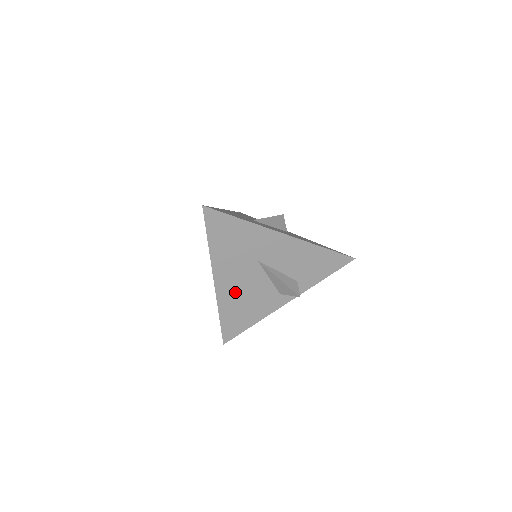
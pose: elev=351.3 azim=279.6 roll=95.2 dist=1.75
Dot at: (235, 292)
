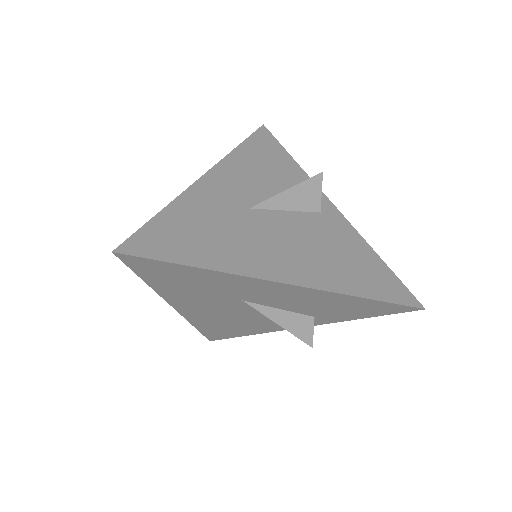
Dot at: (212, 316)
